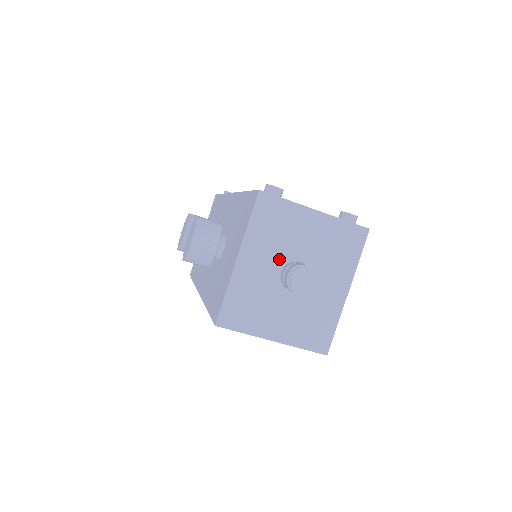
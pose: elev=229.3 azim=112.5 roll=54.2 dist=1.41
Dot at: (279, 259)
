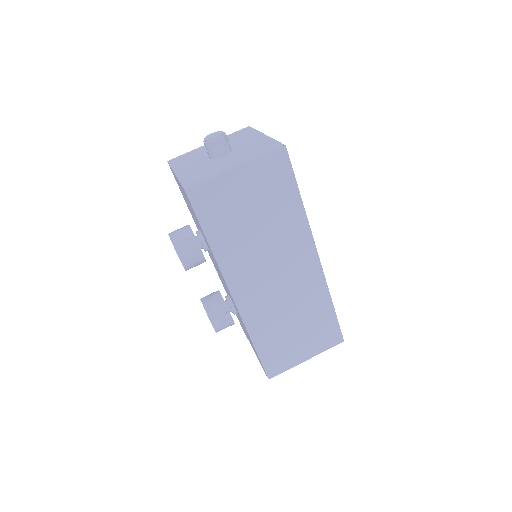
Dot at: (203, 159)
